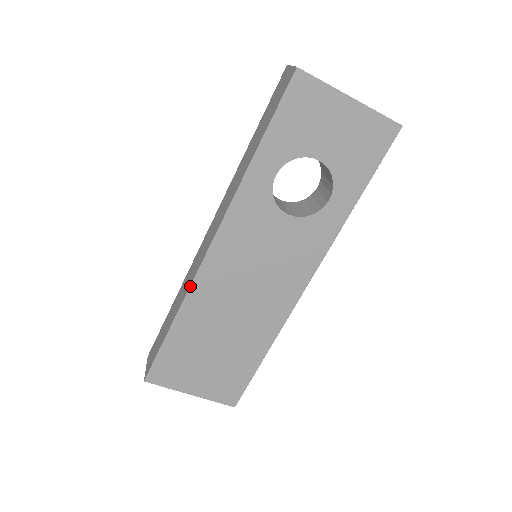
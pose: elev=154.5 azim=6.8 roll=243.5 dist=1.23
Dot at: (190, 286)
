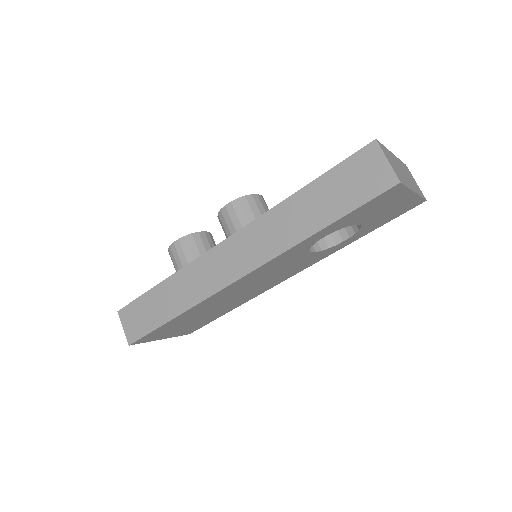
Dot at: (206, 299)
